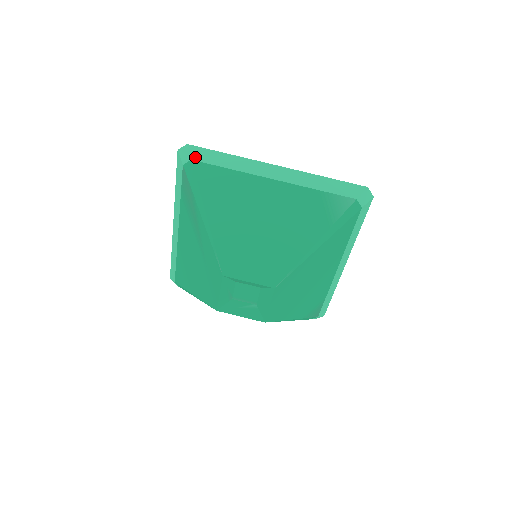
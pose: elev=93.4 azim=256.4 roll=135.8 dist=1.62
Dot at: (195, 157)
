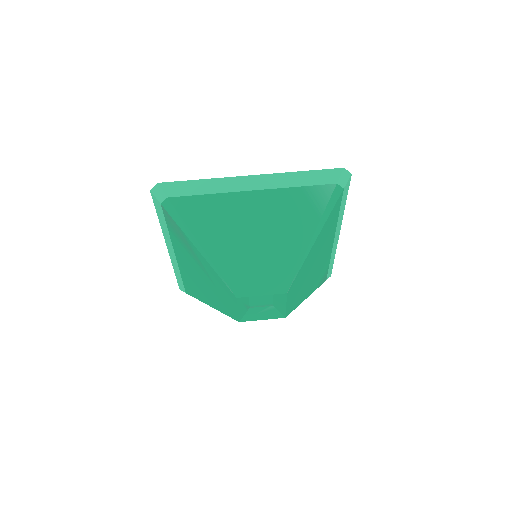
Dot at: (170, 194)
